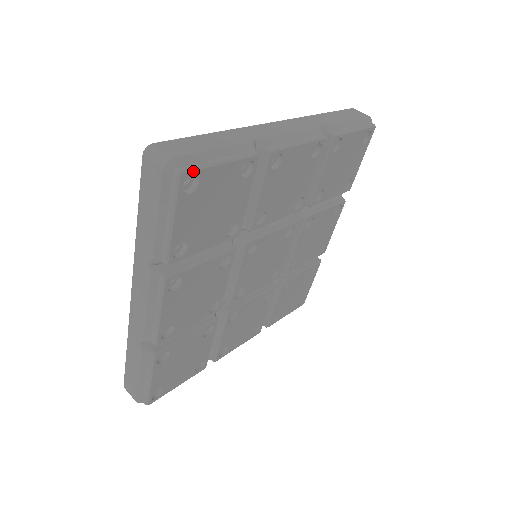
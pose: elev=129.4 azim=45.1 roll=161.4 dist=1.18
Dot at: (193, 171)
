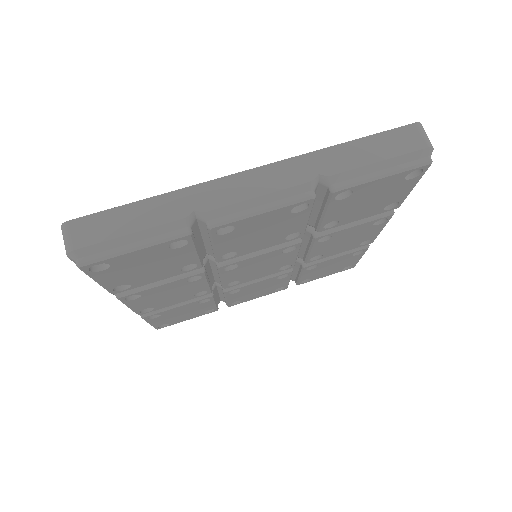
Dot at: (95, 263)
